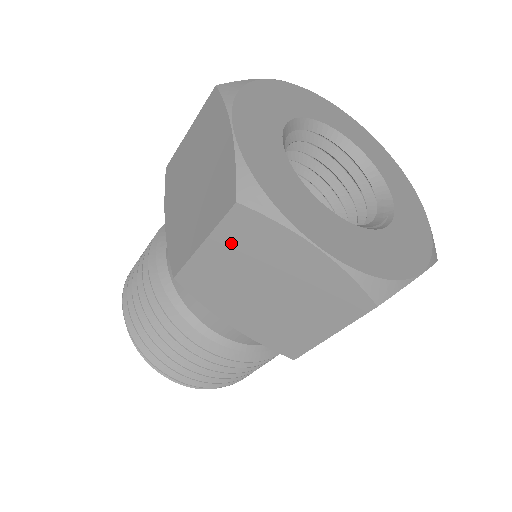
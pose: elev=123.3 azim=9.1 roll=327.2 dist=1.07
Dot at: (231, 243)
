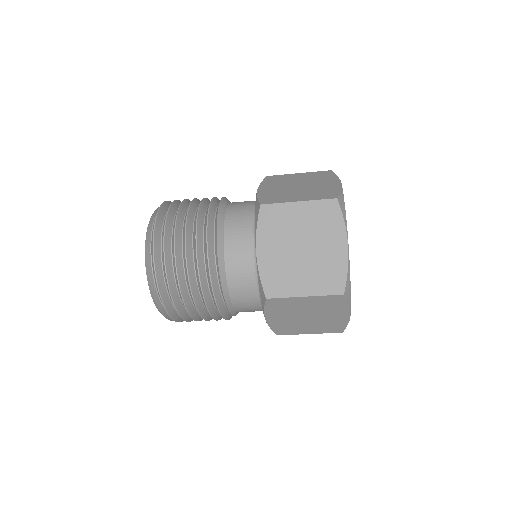
Dot at: (319, 301)
